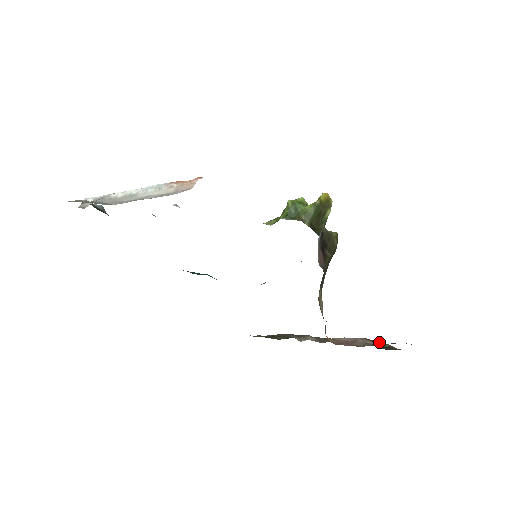
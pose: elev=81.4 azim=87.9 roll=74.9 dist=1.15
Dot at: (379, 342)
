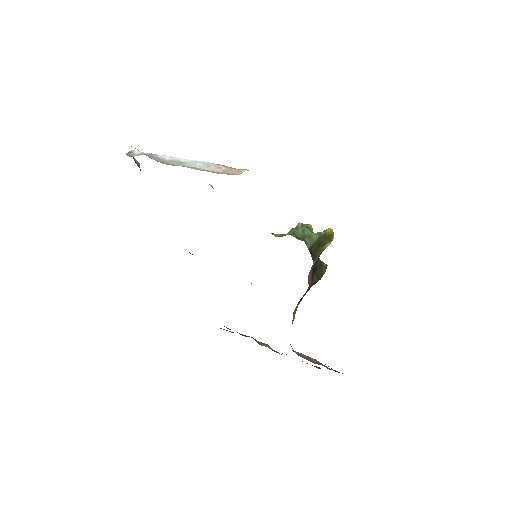
Dot at: occluded
